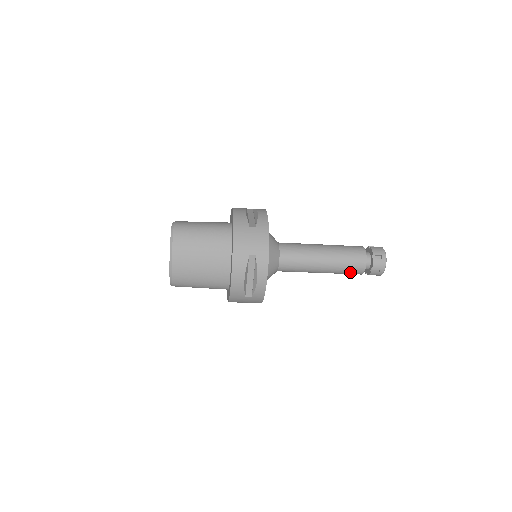
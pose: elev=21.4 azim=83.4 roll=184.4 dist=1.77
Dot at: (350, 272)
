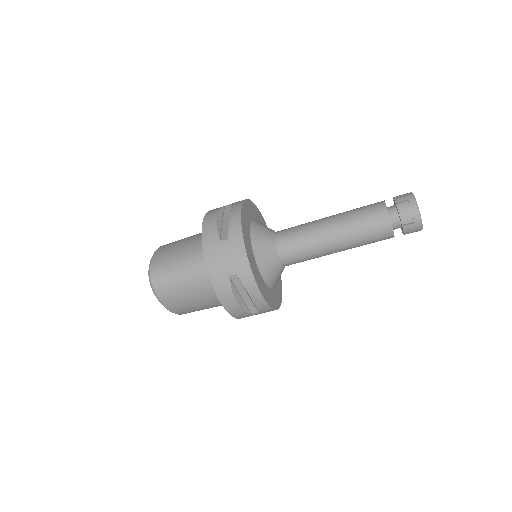
Dot at: (369, 218)
